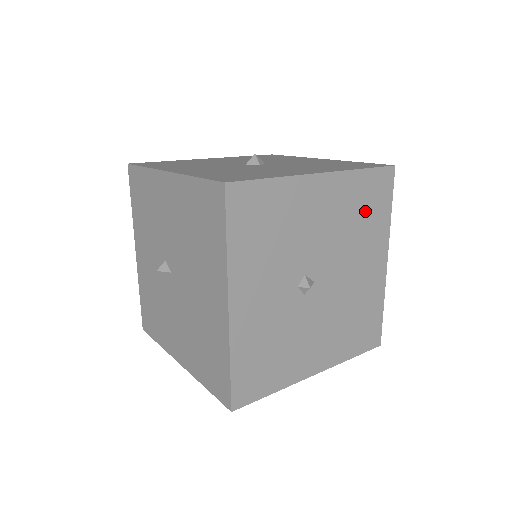
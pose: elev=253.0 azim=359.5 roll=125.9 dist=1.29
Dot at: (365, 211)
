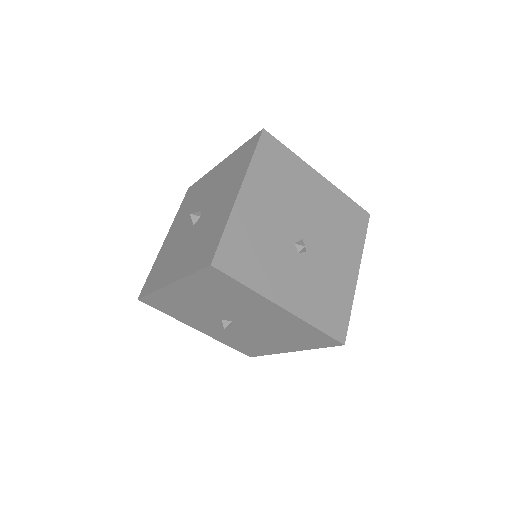
Dot at: (280, 172)
